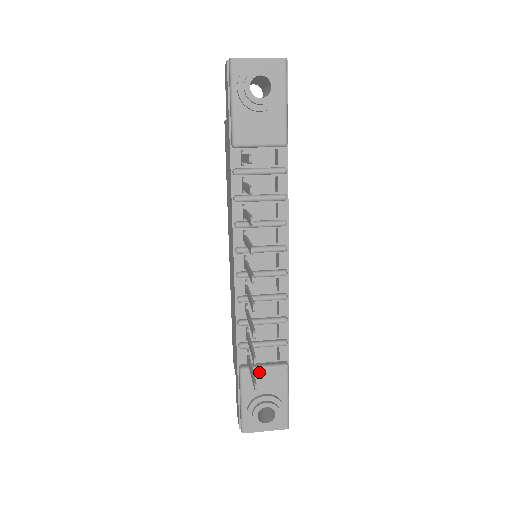
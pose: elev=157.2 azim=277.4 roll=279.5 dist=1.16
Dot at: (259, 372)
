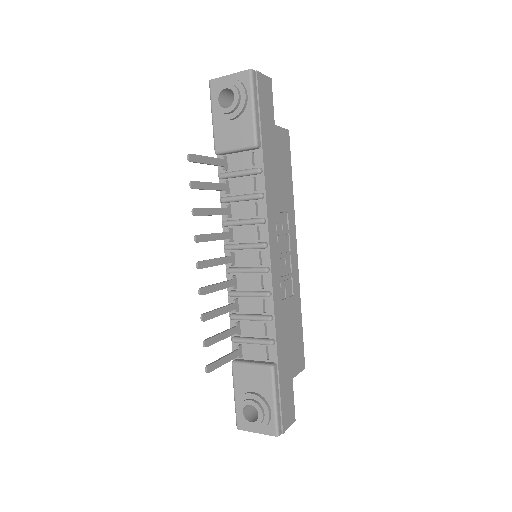
Dot at: (247, 368)
